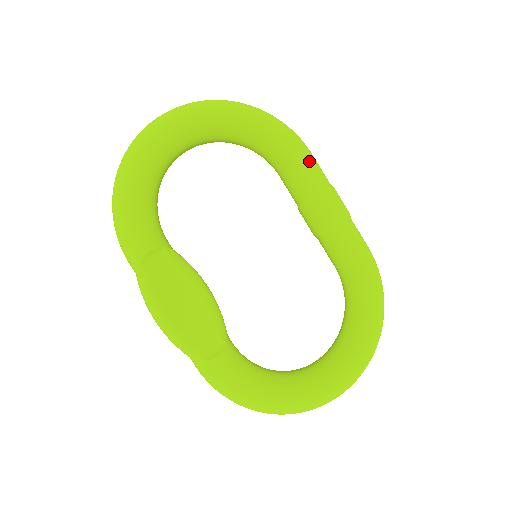
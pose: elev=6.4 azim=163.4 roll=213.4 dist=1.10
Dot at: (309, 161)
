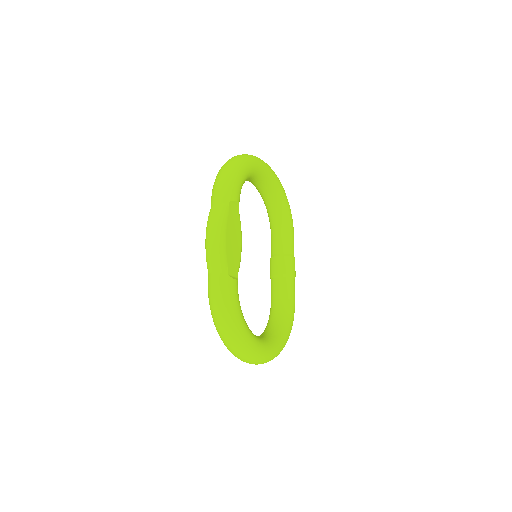
Dot at: occluded
